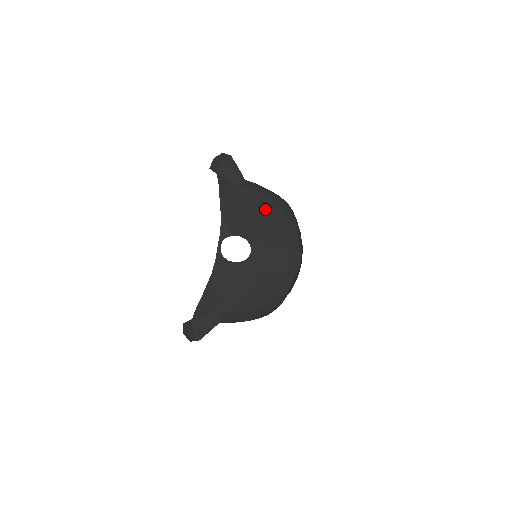
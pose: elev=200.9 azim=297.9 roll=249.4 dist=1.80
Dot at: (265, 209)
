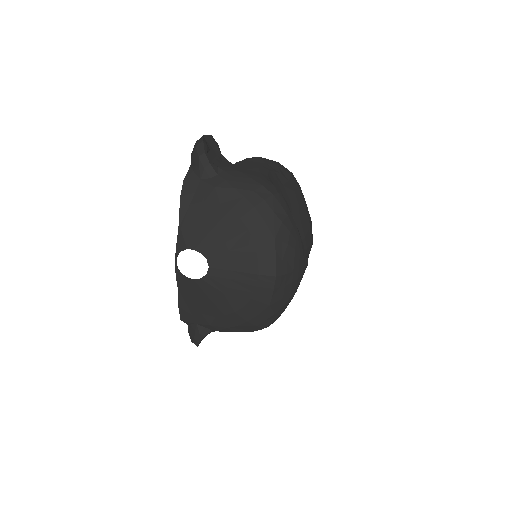
Dot at: (230, 211)
